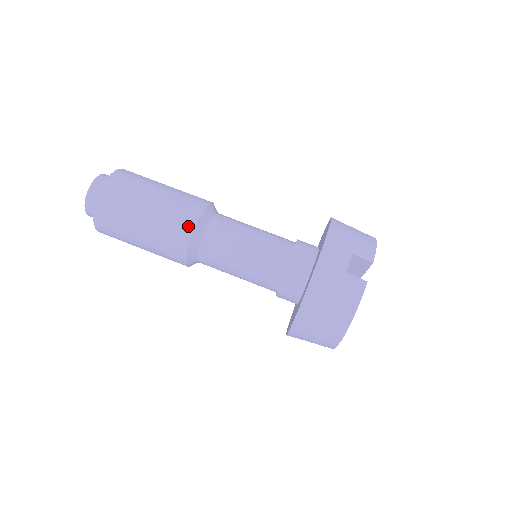
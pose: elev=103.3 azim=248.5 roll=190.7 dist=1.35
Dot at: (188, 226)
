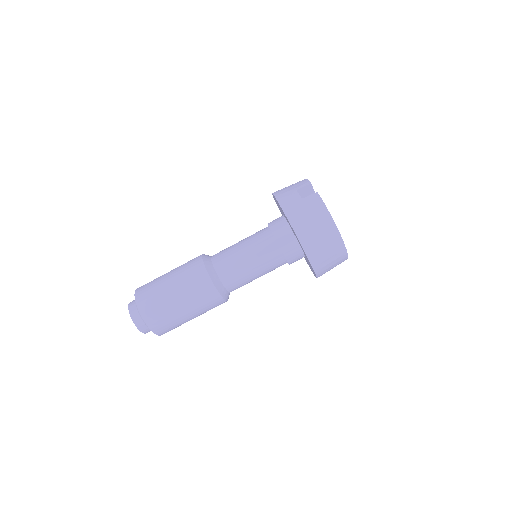
Dot at: (201, 270)
